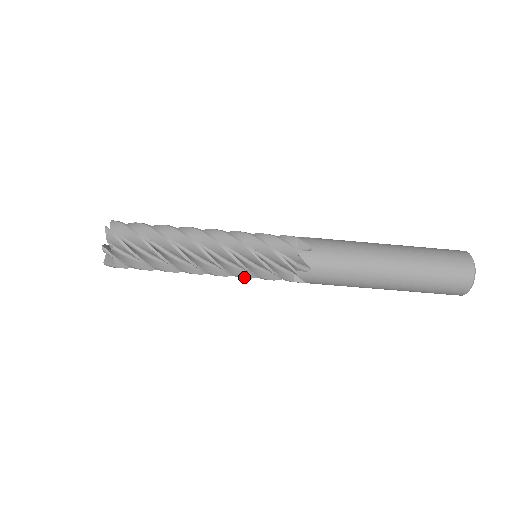
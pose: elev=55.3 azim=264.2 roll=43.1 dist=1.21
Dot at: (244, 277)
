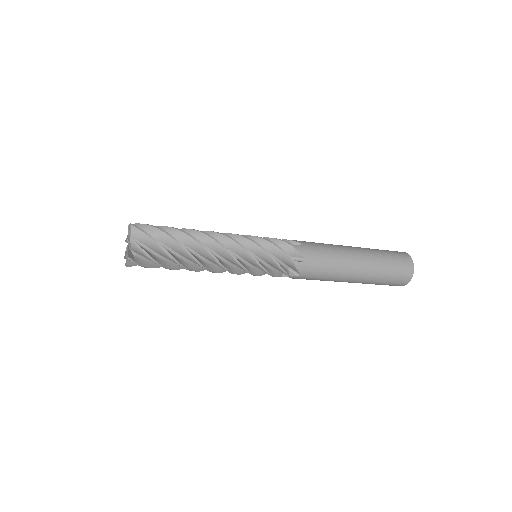
Dot at: (244, 273)
